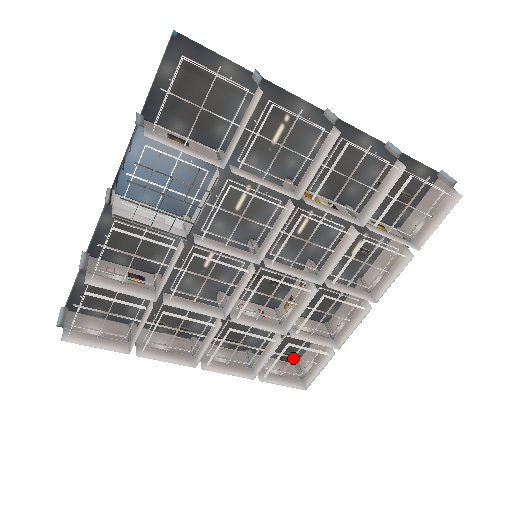
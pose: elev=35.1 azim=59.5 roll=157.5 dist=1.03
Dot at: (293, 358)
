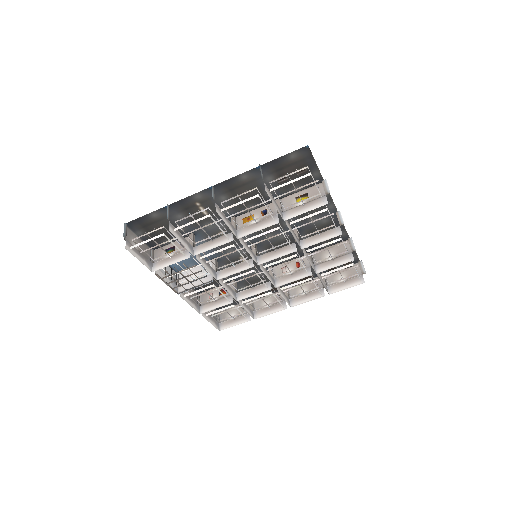
Dot at: occluded
